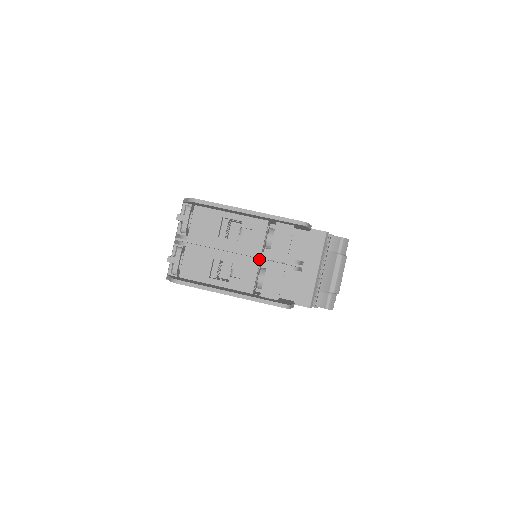
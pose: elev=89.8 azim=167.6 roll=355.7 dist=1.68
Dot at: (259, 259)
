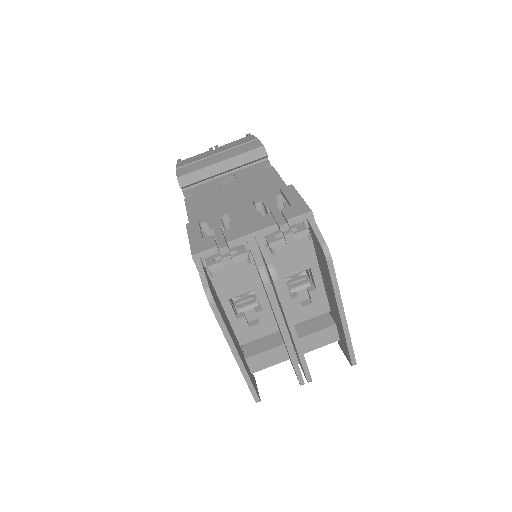
Dot at: (294, 356)
